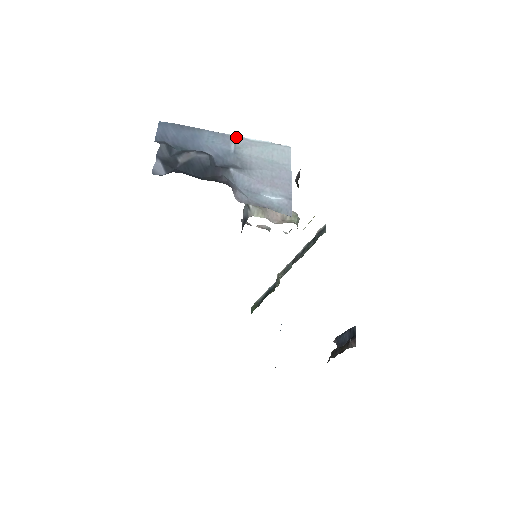
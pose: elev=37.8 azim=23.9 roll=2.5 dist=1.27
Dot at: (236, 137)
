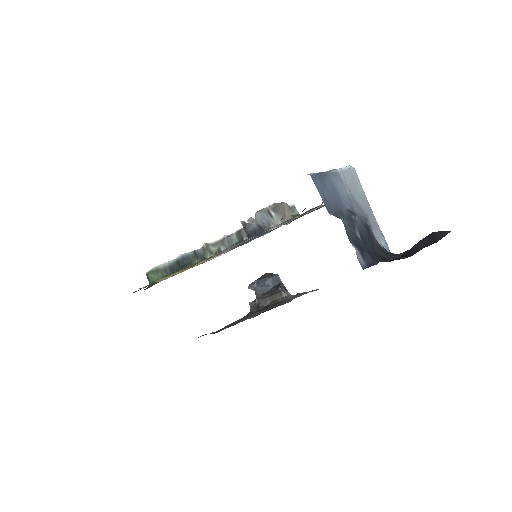
Dot at: (338, 171)
